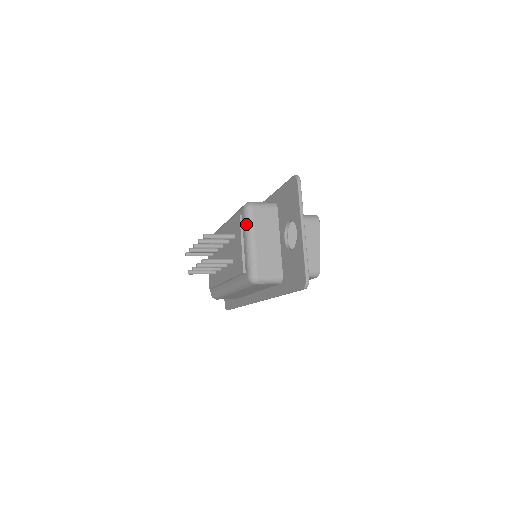
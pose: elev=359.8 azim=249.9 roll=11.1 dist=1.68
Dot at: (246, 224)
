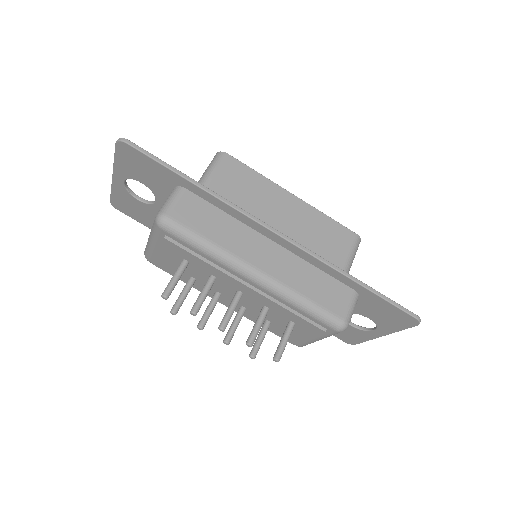
Dot at: occluded
